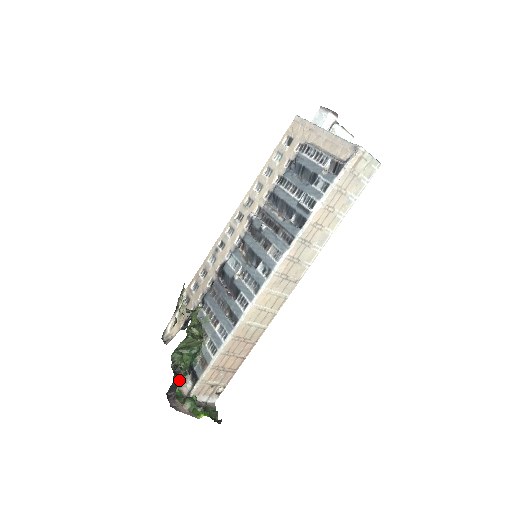
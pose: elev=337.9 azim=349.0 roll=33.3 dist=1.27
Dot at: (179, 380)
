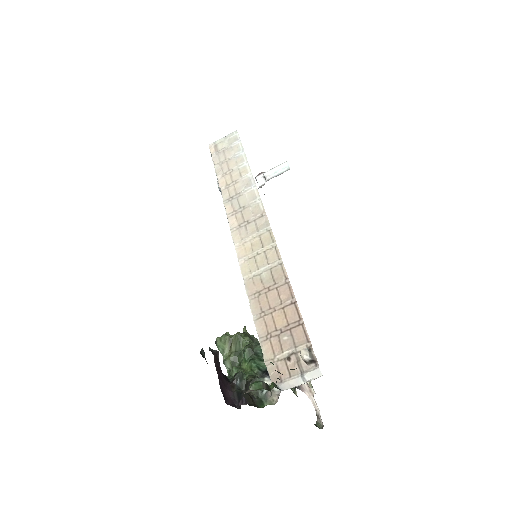
Dot at: (261, 394)
